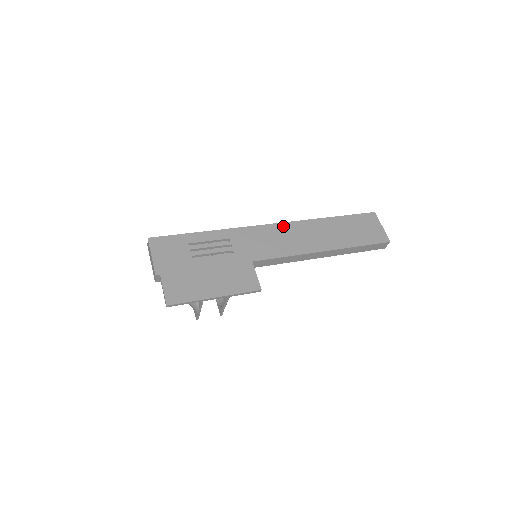
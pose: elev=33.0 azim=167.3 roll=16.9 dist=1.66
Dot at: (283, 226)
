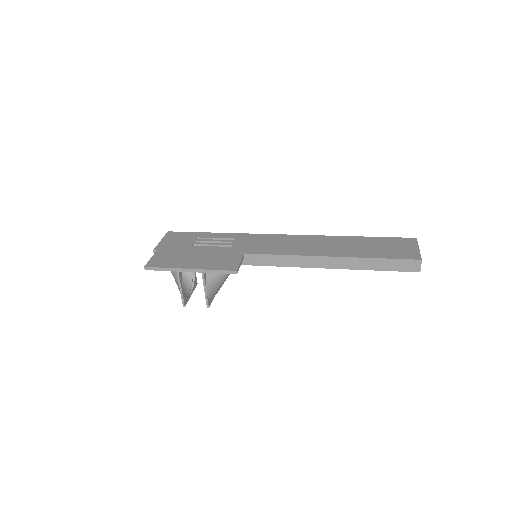
Dot at: (296, 237)
